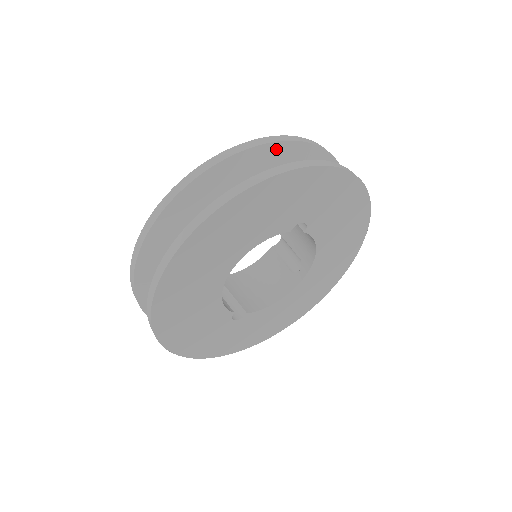
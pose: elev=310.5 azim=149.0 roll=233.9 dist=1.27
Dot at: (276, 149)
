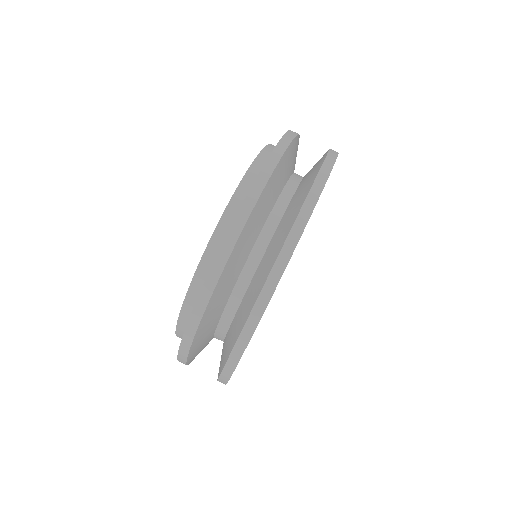
Dot at: (297, 141)
